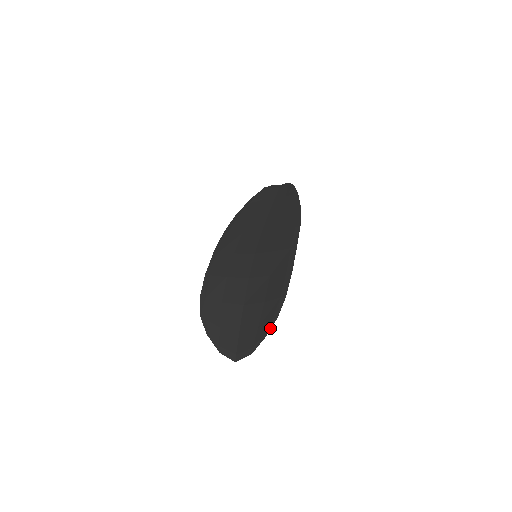
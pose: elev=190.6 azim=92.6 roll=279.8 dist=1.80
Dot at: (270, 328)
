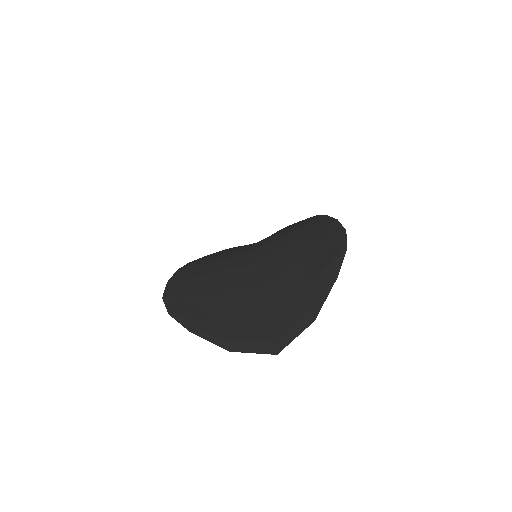
Dot at: (339, 266)
